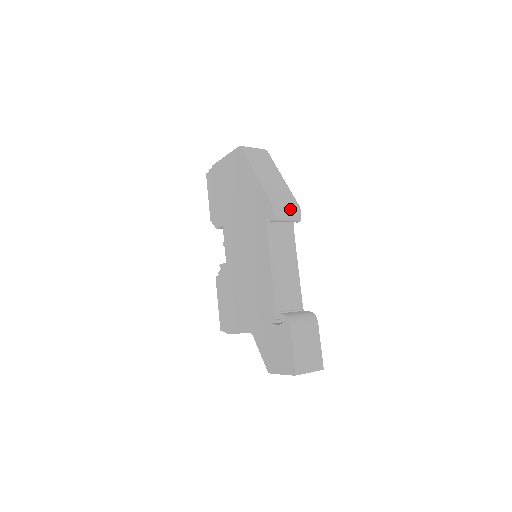
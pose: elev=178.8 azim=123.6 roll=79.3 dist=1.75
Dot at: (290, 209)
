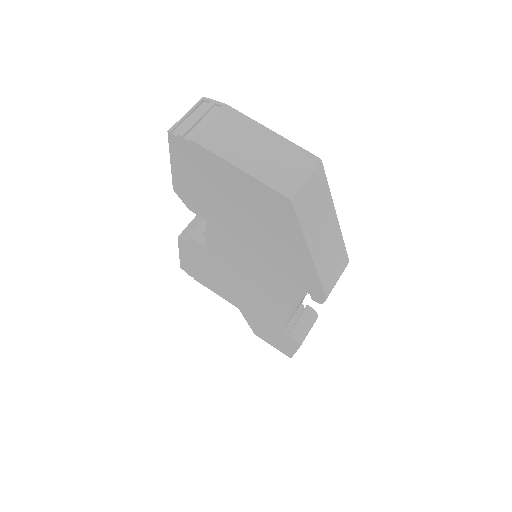
Dot at: occluded
